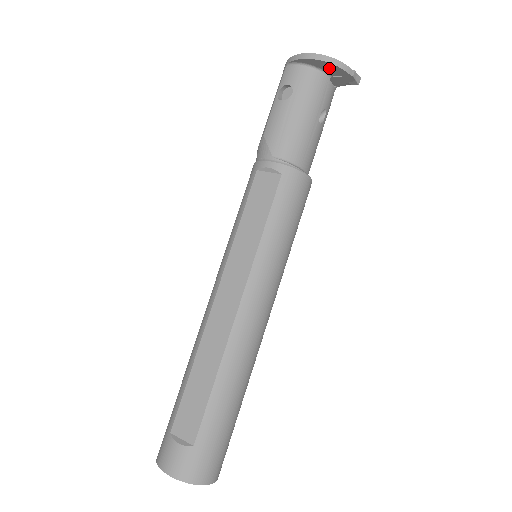
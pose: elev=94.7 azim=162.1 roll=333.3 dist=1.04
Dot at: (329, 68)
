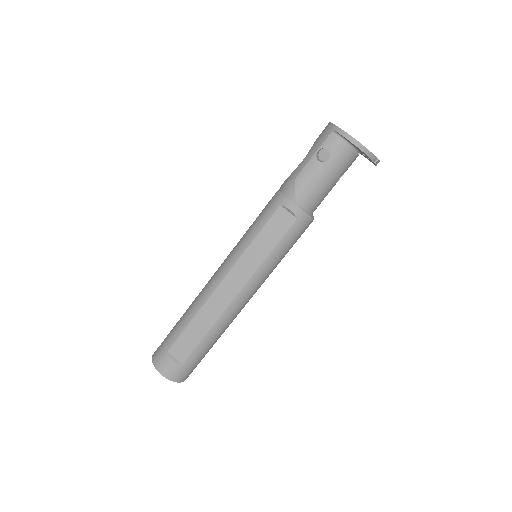
Dot at: (362, 152)
